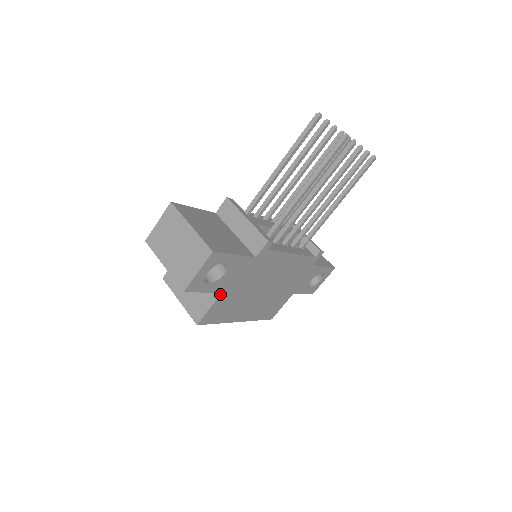
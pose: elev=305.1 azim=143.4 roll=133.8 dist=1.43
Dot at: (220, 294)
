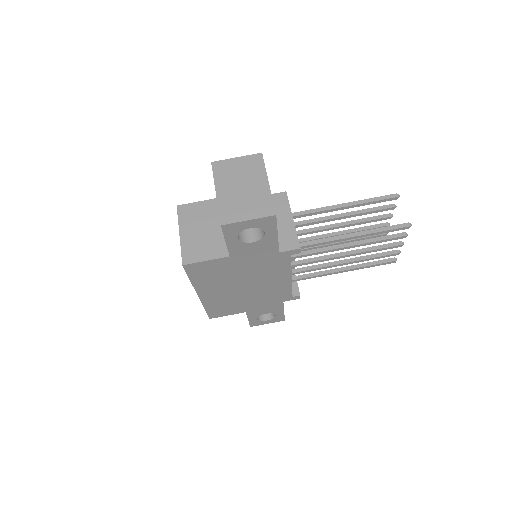
Dot at: (227, 256)
